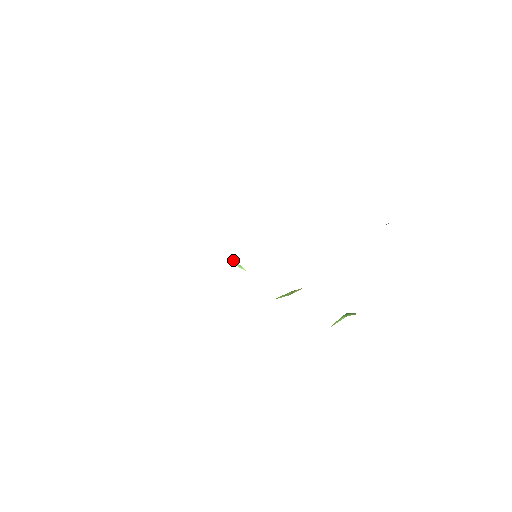
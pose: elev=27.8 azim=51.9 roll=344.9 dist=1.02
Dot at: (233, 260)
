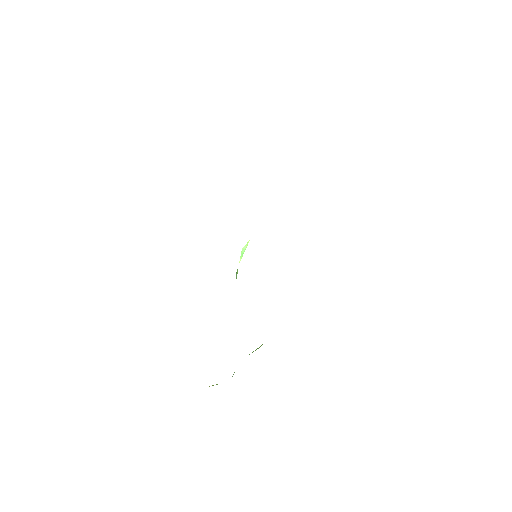
Dot at: (246, 245)
